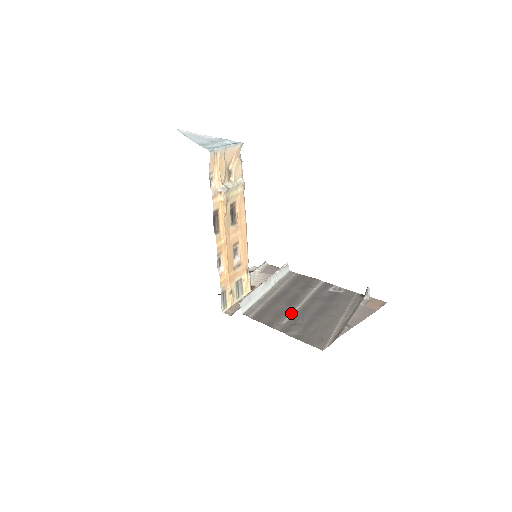
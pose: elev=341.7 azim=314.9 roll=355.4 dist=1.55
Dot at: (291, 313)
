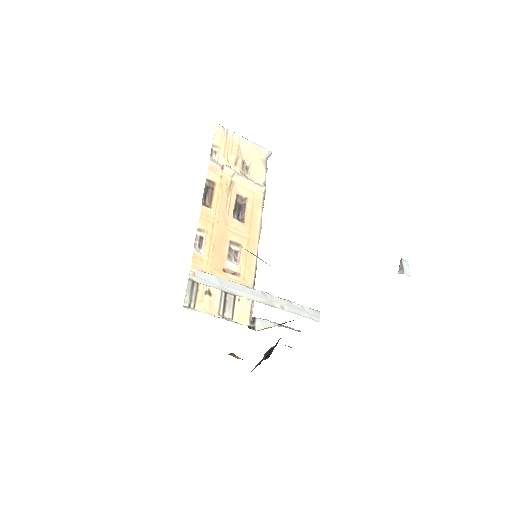
Dot at: occluded
